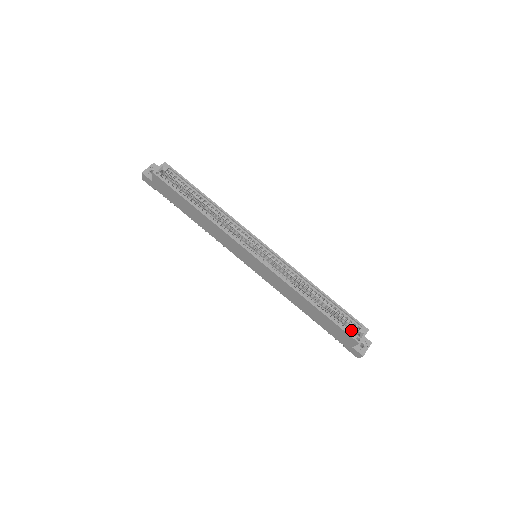
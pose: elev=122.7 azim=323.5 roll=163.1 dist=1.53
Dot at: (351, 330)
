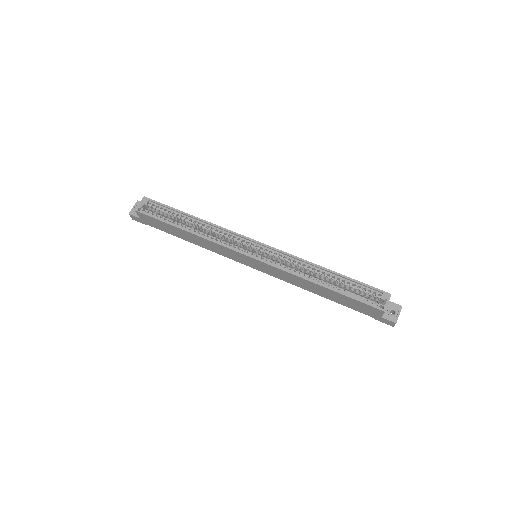
Dot at: (374, 300)
